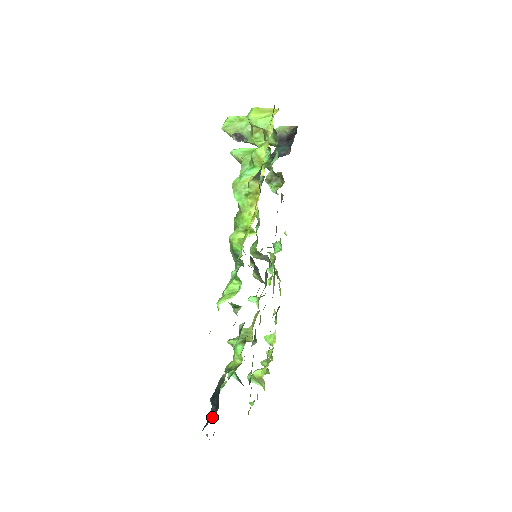
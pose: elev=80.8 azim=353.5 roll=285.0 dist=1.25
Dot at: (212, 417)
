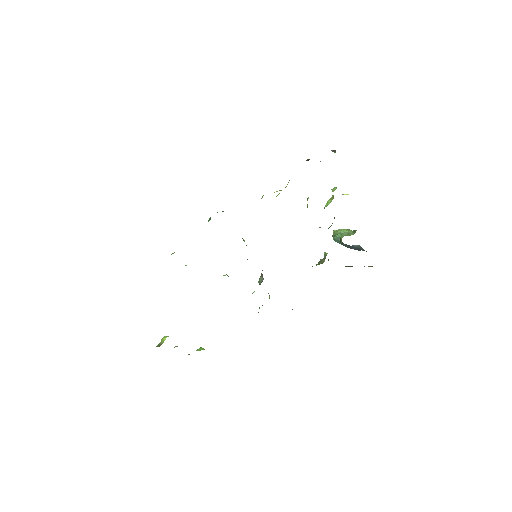
Dot at: occluded
